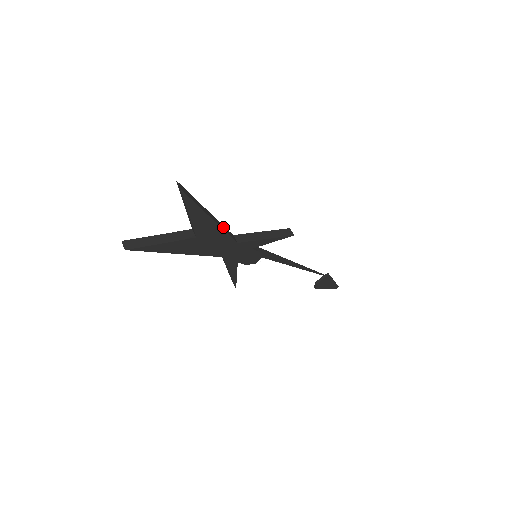
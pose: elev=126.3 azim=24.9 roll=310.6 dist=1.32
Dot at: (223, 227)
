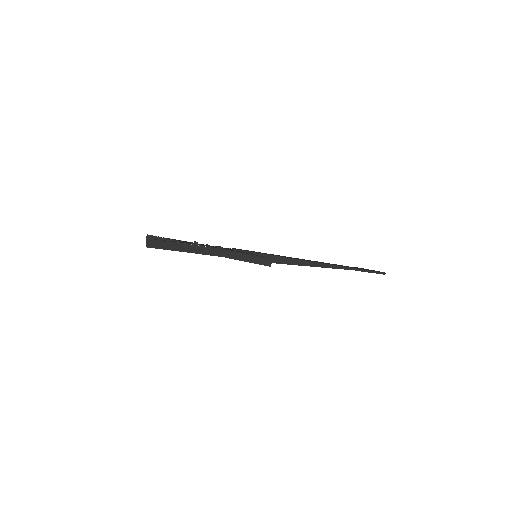
Dot at: (205, 250)
